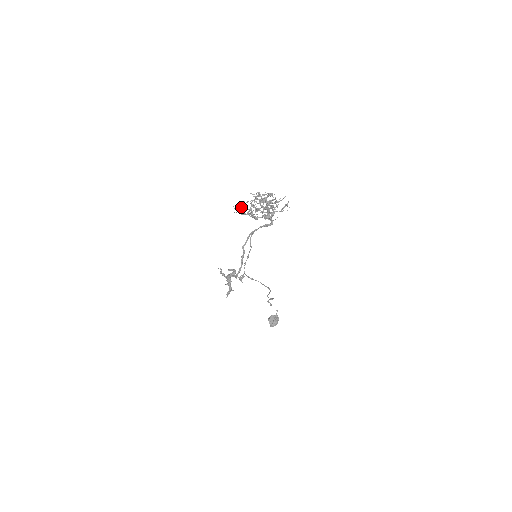
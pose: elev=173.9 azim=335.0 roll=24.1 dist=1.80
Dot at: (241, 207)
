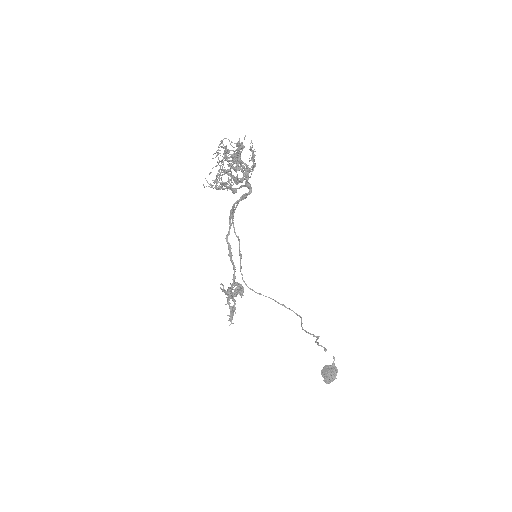
Dot at: (216, 179)
